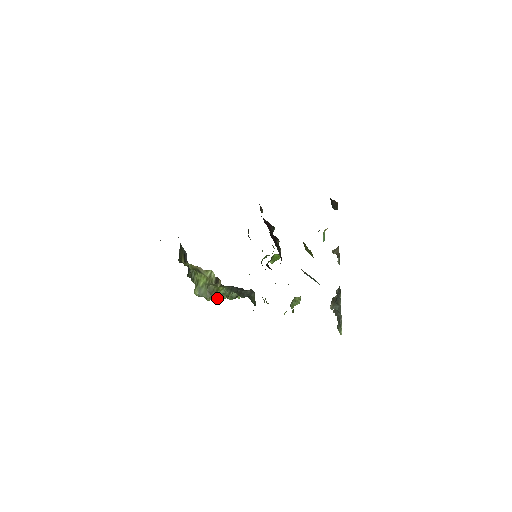
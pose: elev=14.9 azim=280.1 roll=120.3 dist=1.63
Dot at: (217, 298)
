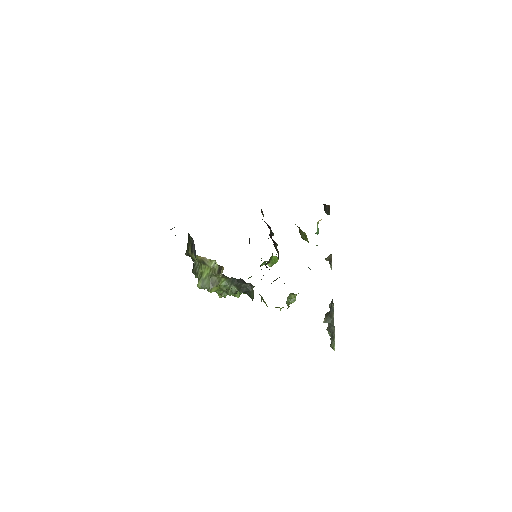
Dot at: (218, 293)
